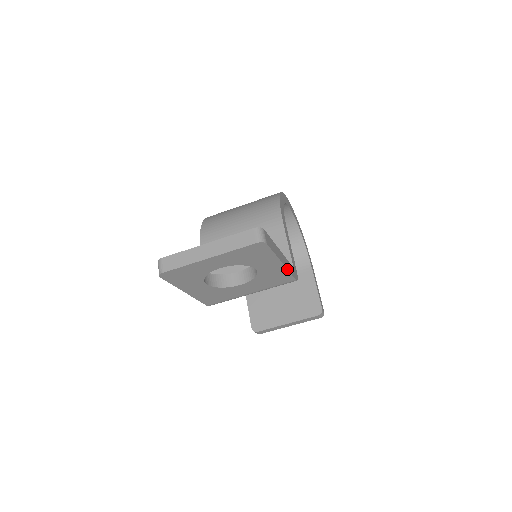
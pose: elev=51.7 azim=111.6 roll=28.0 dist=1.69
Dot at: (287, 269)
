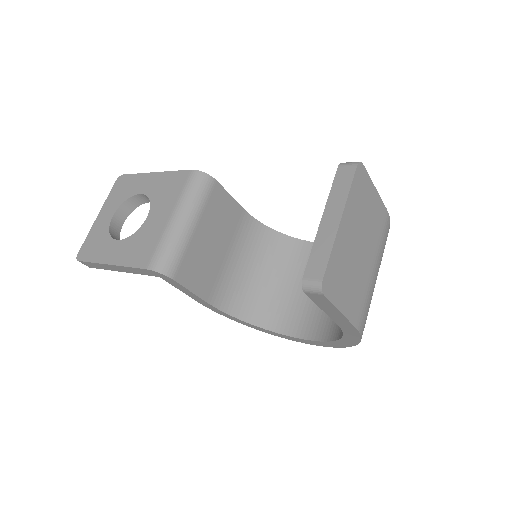
Dot at: (166, 172)
